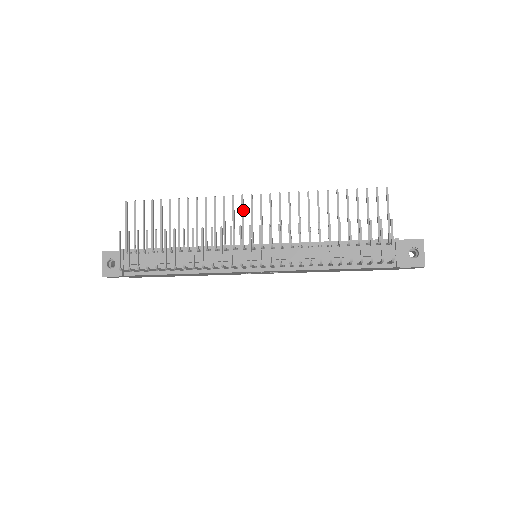
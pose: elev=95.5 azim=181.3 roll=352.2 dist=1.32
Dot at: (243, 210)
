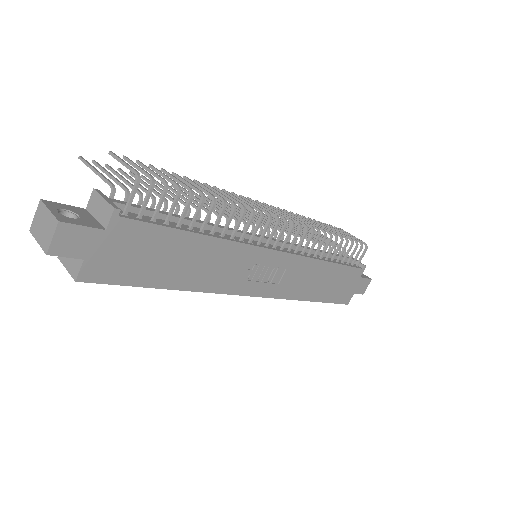
Dot at: (227, 205)
